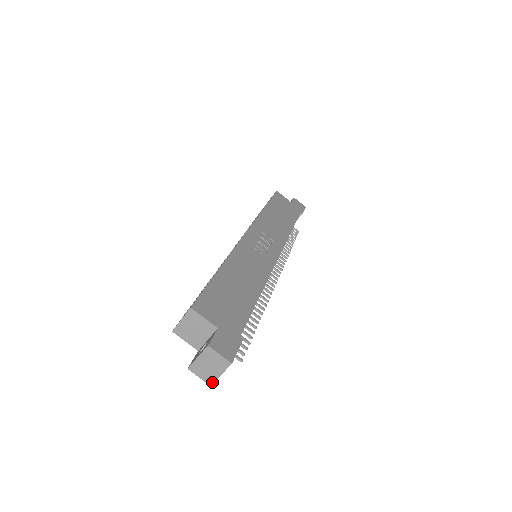
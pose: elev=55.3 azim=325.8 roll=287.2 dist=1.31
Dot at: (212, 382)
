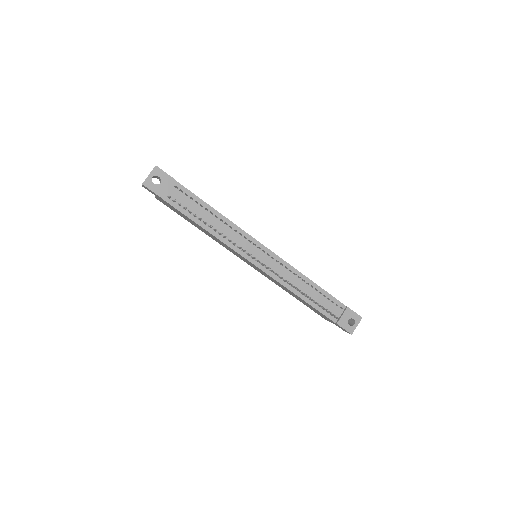
Dot at: (144, 182)
